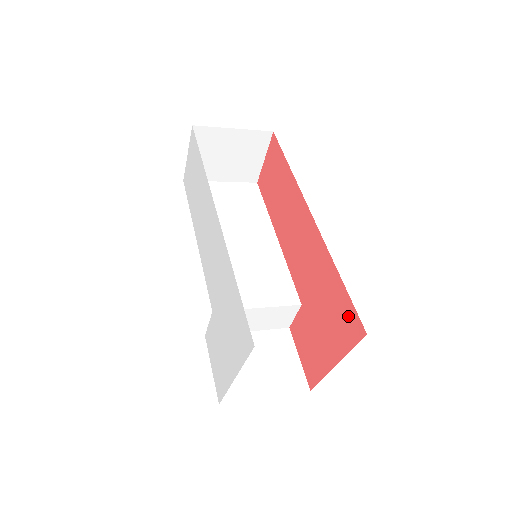
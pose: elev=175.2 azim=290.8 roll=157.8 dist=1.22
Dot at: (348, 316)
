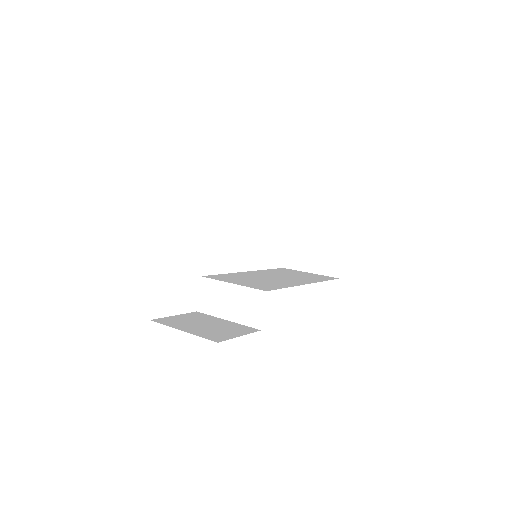
Dot at: occluded
